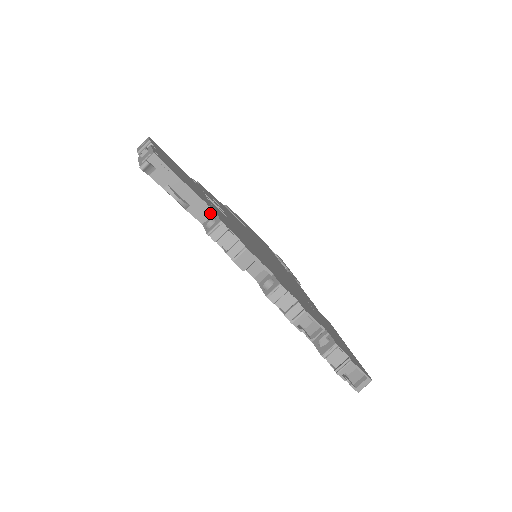
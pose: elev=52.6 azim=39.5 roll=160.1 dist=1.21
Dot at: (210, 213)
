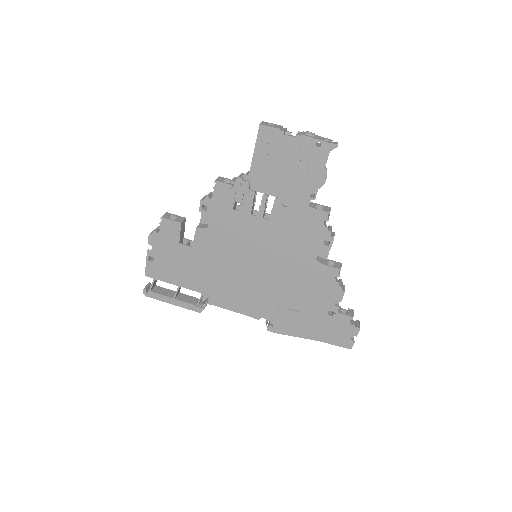
Dot at: occluded
